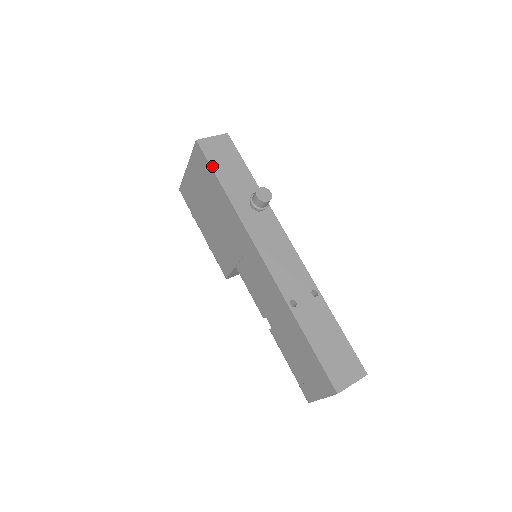
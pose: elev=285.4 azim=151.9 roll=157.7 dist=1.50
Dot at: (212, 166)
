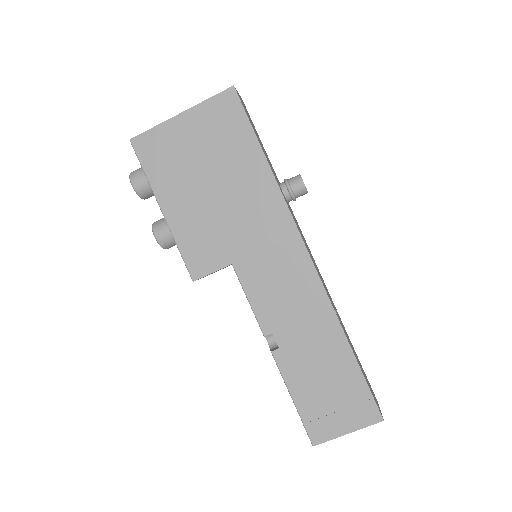
Dot at: (252, 126)
